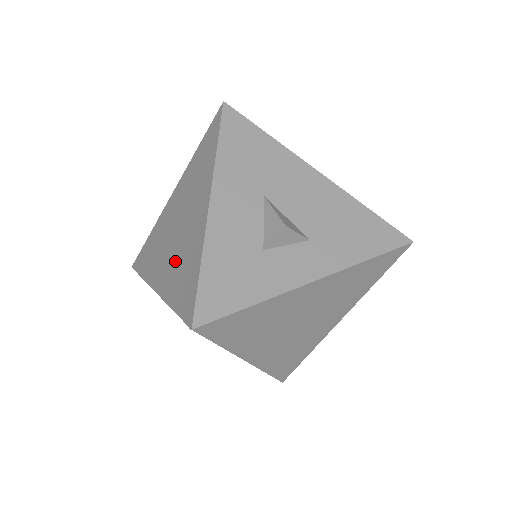
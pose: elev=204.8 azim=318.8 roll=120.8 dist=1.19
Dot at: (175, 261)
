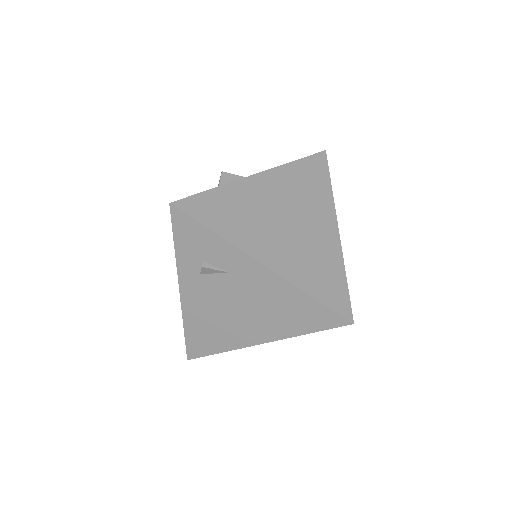
Dot at: occluded
